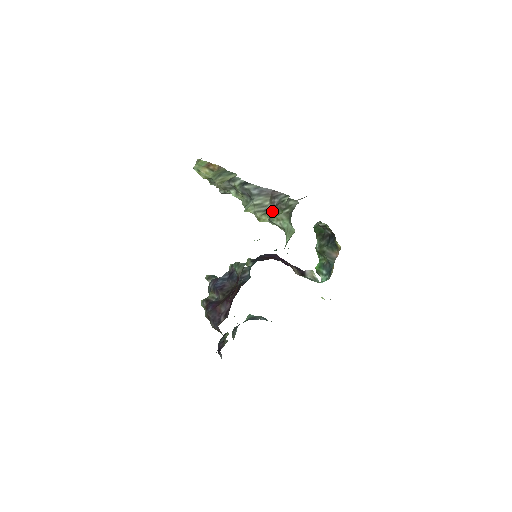
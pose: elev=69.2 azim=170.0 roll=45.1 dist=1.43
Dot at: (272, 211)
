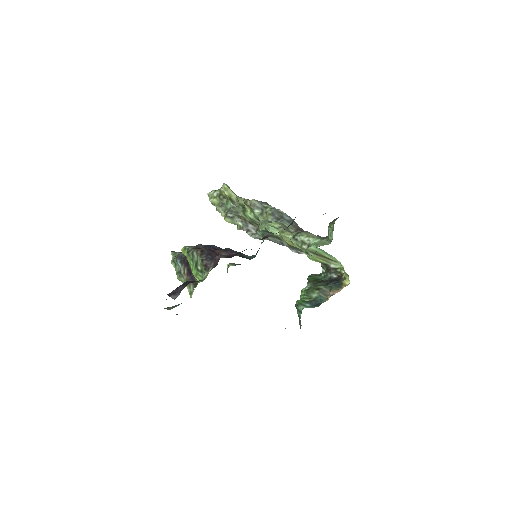
Dot at: (303, 231)
